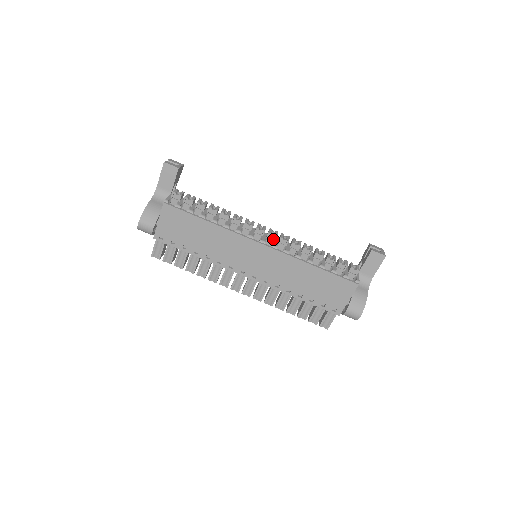
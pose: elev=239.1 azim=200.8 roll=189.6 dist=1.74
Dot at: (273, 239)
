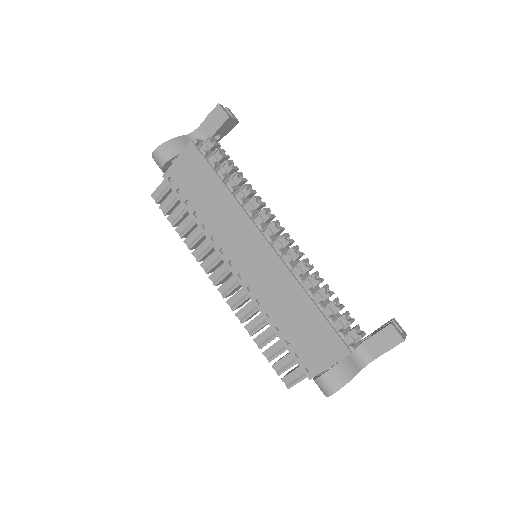
Dot at: (284, 245)
